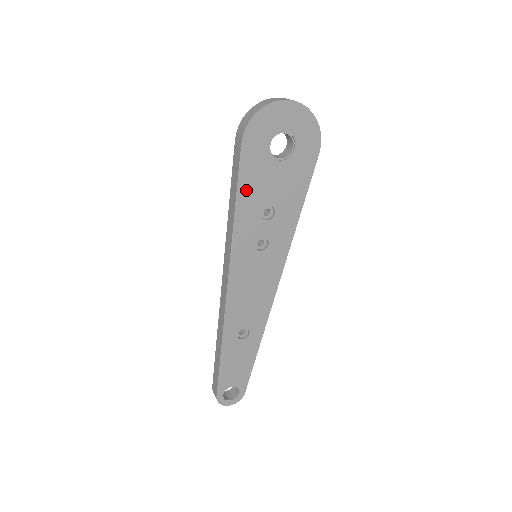
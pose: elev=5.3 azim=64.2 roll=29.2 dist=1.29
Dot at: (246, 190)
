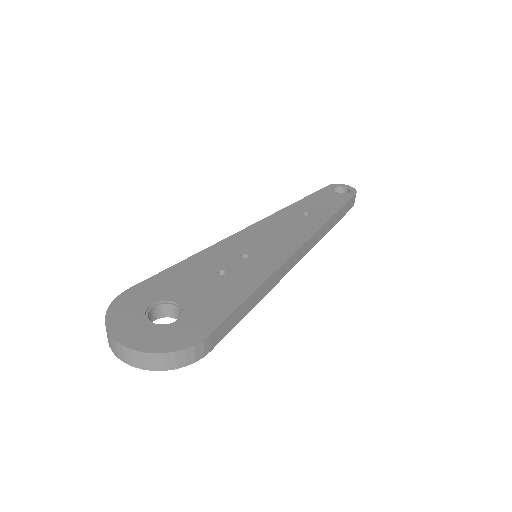
Dot at: occluded
